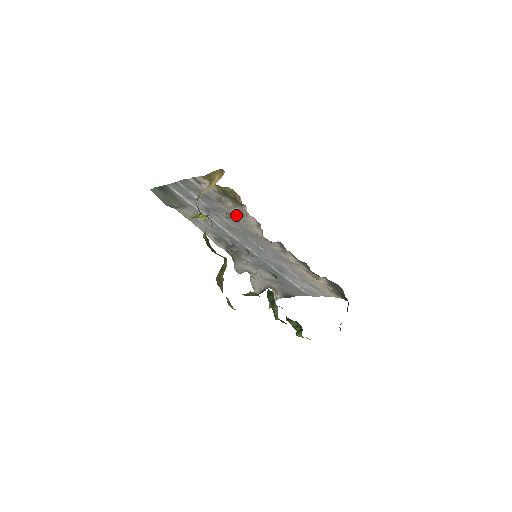
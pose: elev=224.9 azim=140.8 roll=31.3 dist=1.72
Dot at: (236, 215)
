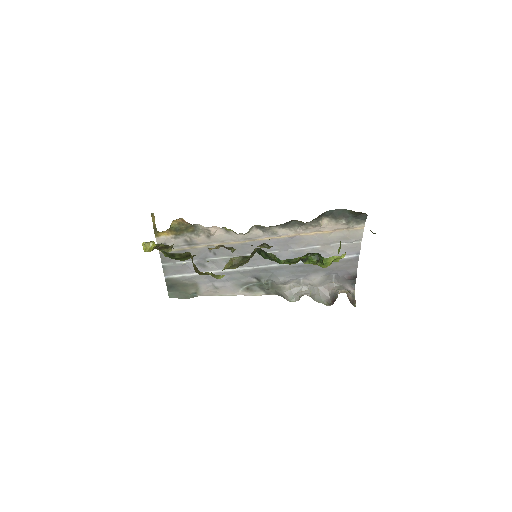
Dot at: (210, 242)
